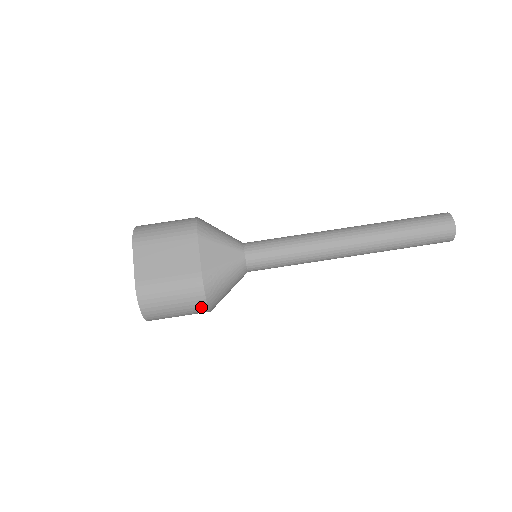
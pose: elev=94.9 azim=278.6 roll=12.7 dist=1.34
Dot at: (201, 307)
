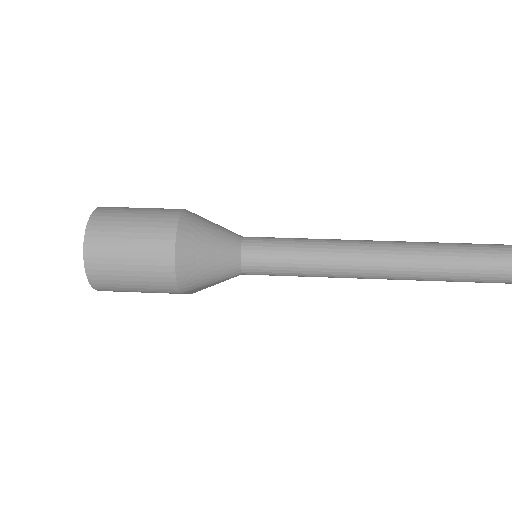
Dot at: (167, 229)
